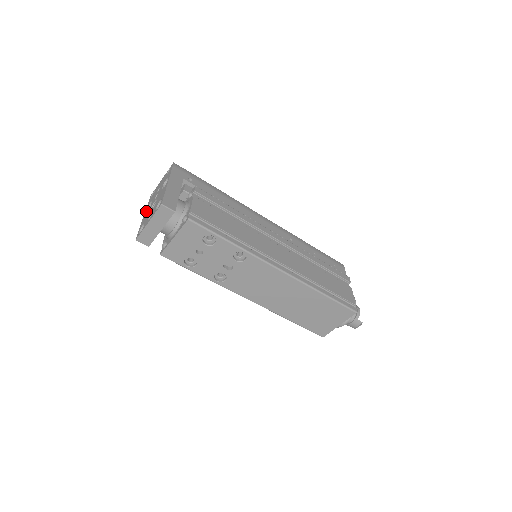
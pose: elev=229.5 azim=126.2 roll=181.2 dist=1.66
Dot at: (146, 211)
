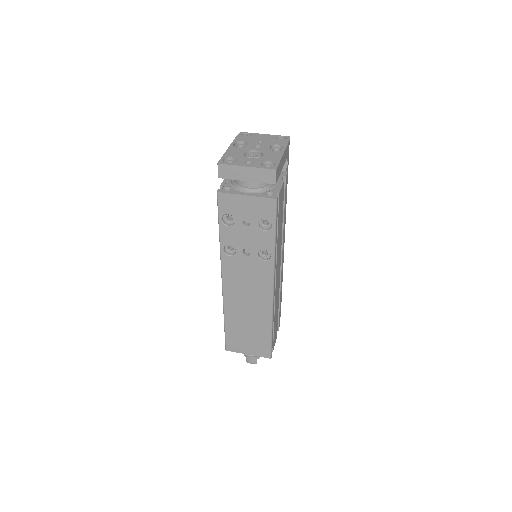
Dot at: (234, 144)
